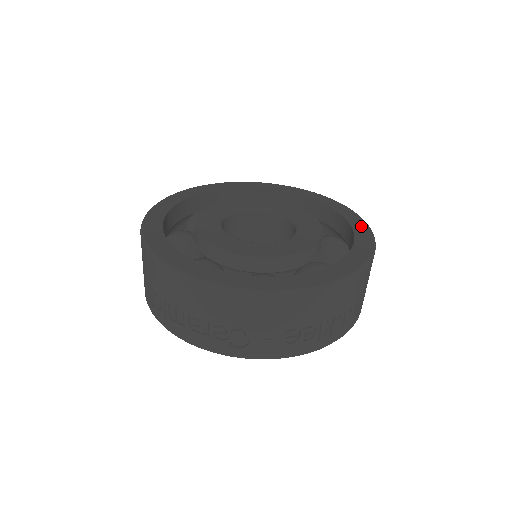
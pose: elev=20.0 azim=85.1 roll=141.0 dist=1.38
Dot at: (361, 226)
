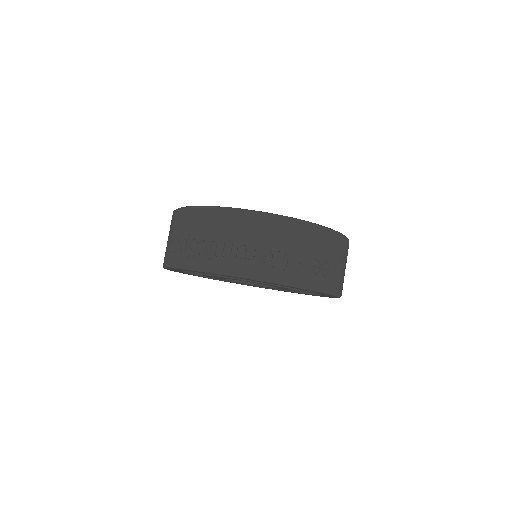
Dot at: occluded
